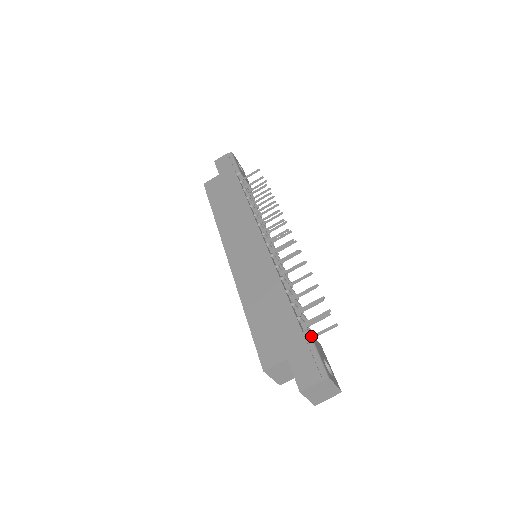
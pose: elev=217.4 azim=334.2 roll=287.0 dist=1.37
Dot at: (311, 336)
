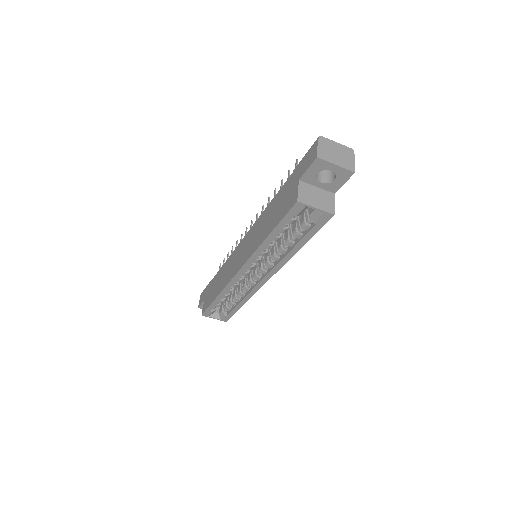
Dot at: occluded
